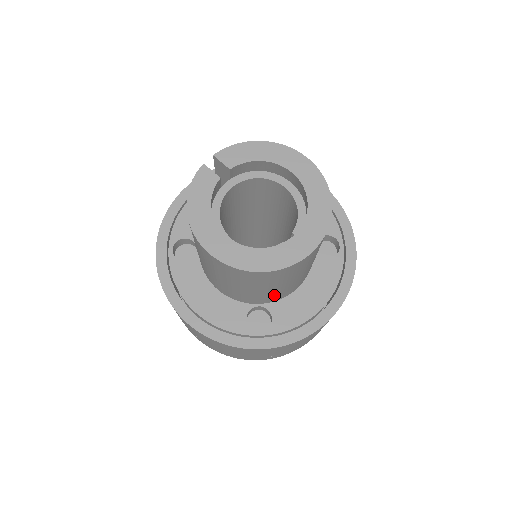
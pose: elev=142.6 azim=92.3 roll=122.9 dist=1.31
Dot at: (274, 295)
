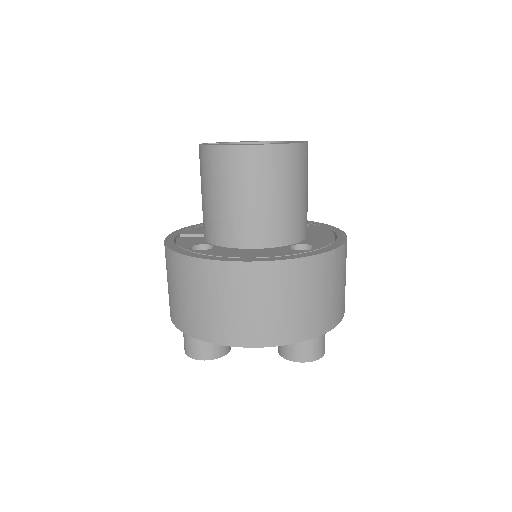
Dot at: (300, 219)
